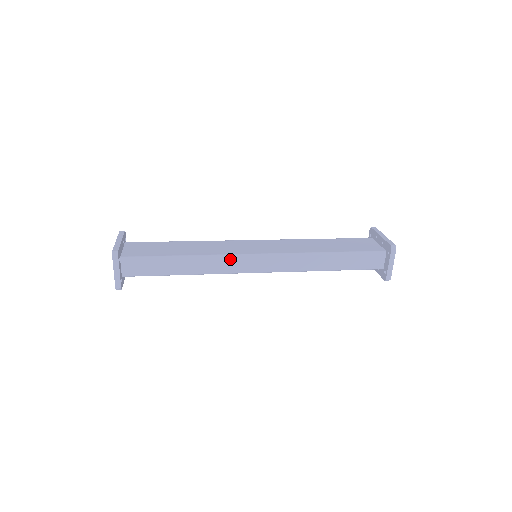
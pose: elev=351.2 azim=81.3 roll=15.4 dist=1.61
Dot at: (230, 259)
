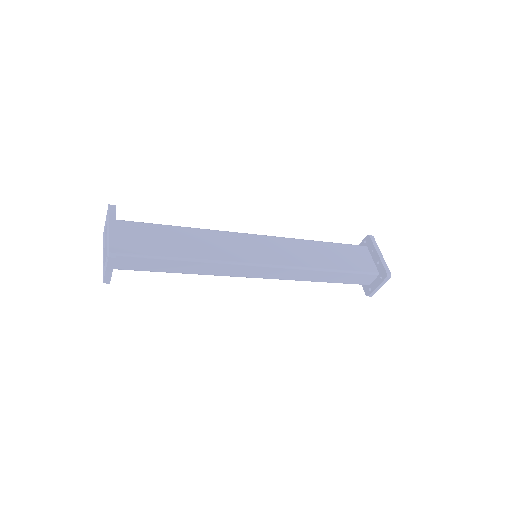
Dot at: (234, 266)
